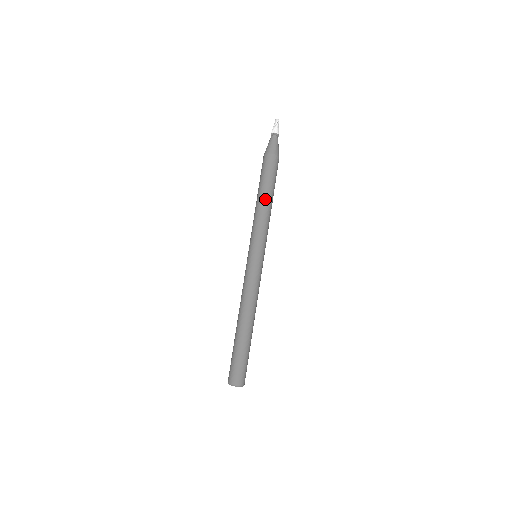
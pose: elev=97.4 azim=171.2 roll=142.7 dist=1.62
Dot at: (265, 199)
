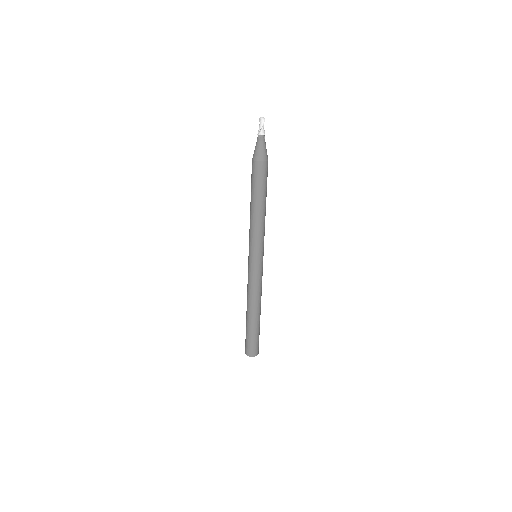
Dot at: (261, 208)
